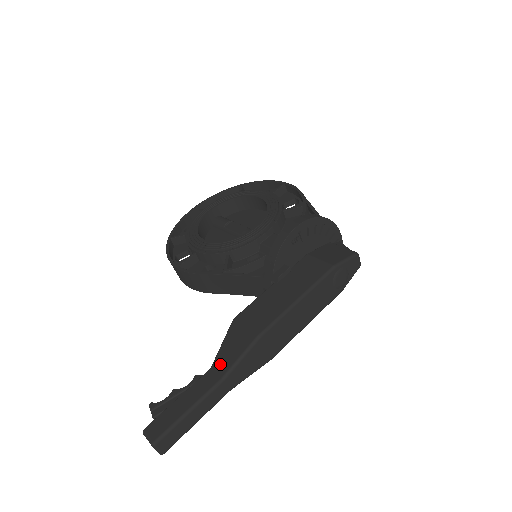
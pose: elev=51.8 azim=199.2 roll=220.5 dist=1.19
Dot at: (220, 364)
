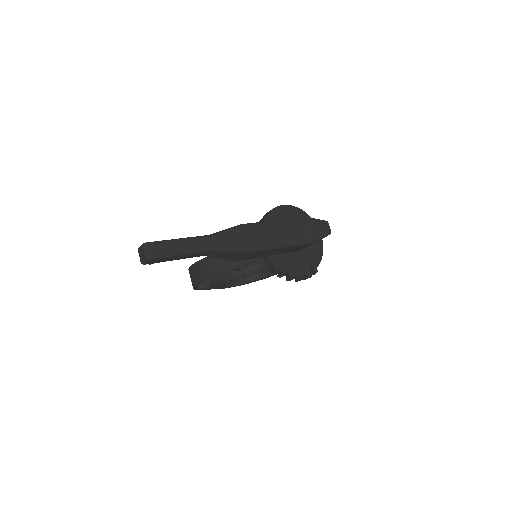
Dot at: occluded
